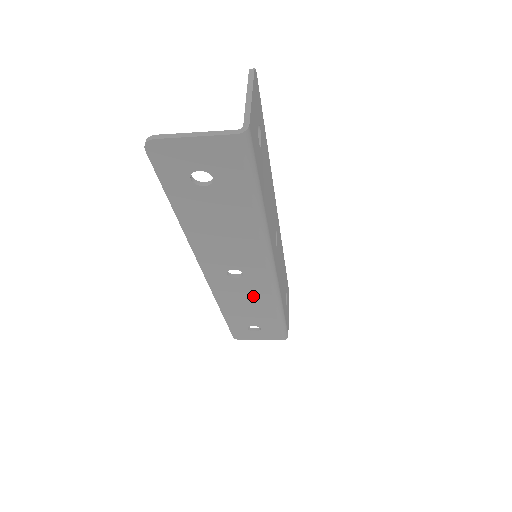
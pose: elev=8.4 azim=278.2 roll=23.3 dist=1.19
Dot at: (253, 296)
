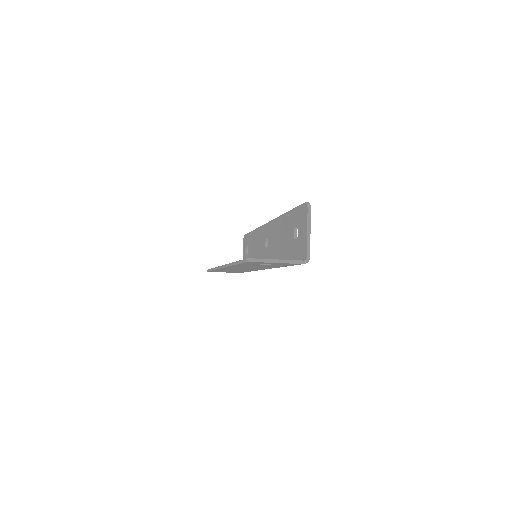
Dot at: occluded
